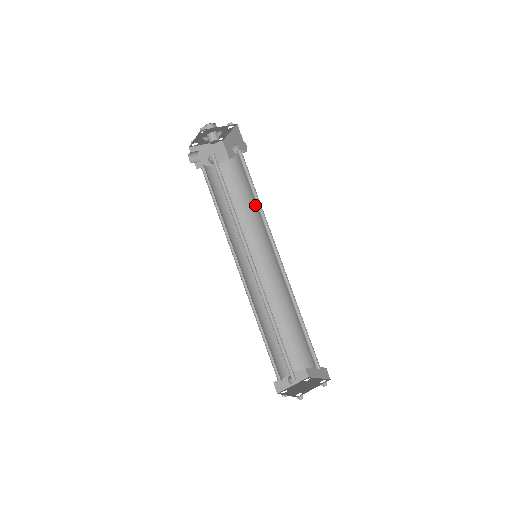
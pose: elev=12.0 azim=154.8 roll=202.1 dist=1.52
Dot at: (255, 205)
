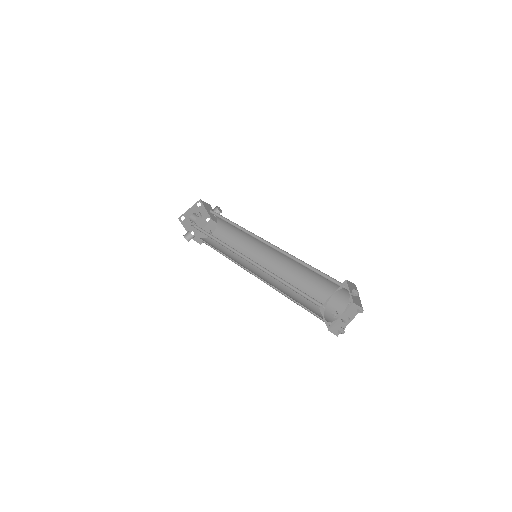
Dot at: occluded
